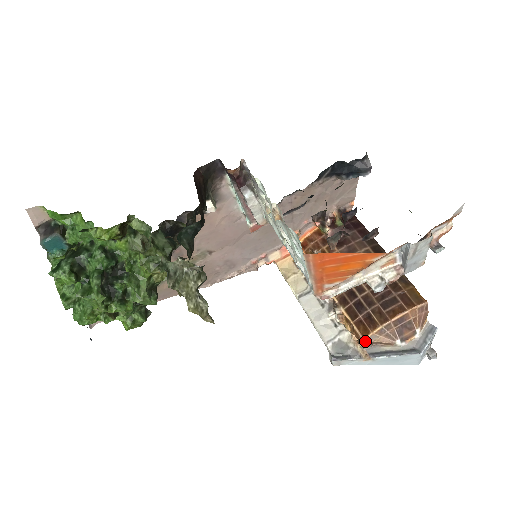
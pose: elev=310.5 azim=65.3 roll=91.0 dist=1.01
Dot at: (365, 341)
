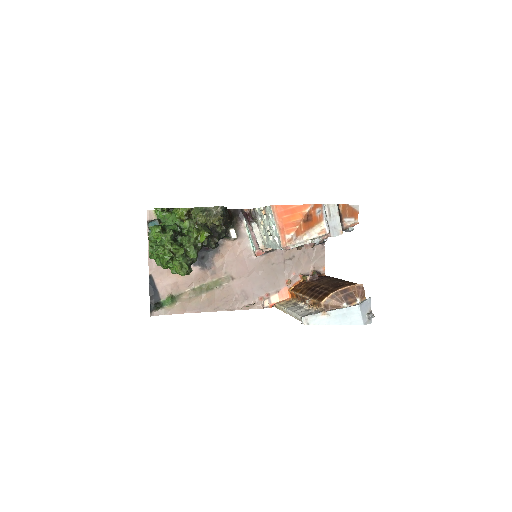
Dot at: (323, 305)
